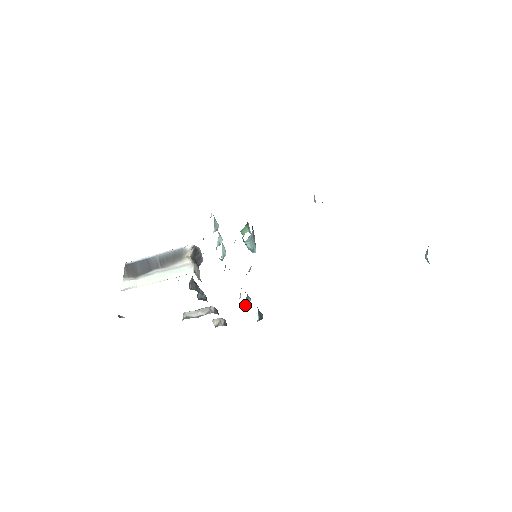
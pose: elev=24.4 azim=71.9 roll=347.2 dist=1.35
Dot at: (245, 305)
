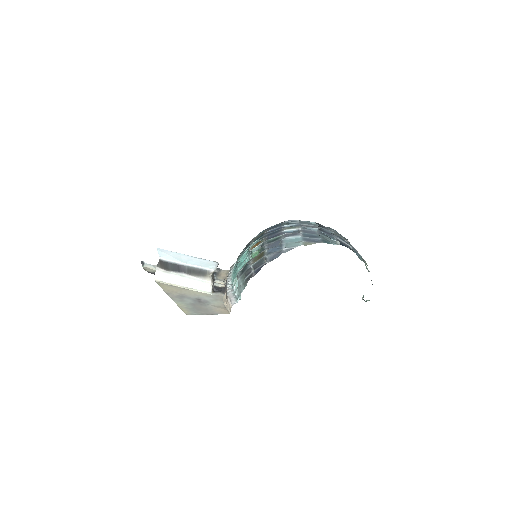
Dot at: (234, 265)
